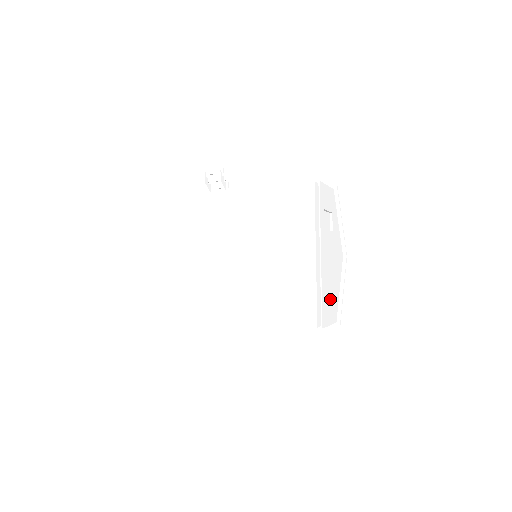
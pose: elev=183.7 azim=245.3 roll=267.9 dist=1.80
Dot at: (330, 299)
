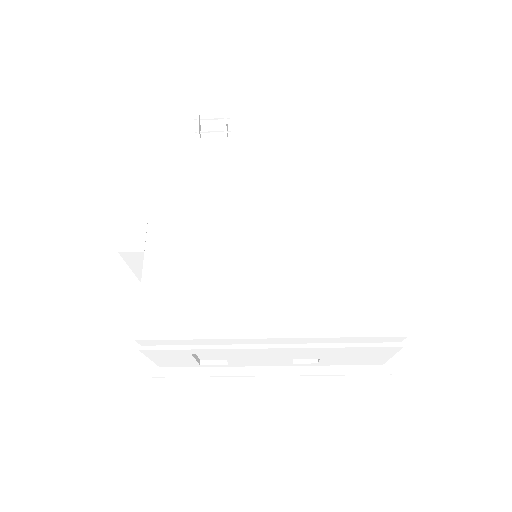
Dot at: occluded
